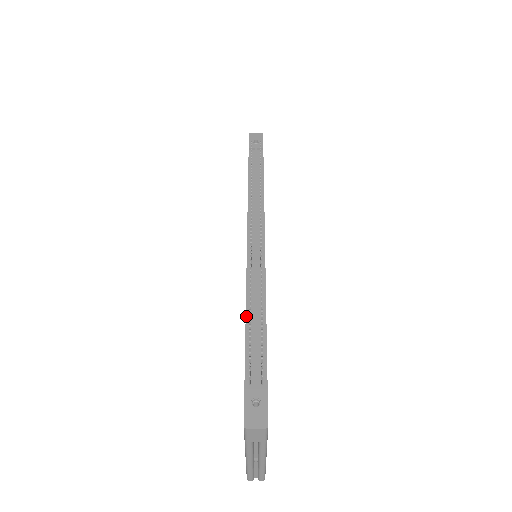
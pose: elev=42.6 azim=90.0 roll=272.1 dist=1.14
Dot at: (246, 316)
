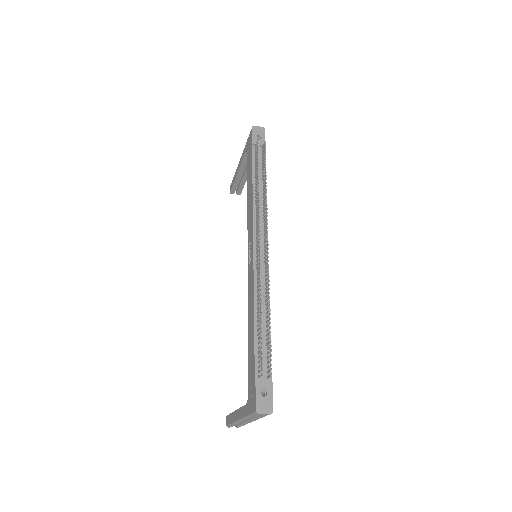
Dot at: (254, 319)
